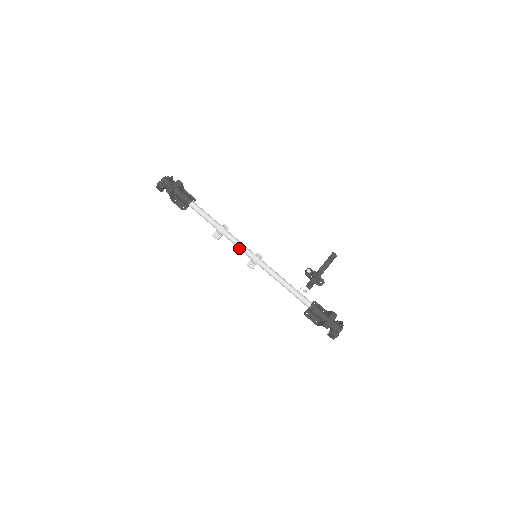
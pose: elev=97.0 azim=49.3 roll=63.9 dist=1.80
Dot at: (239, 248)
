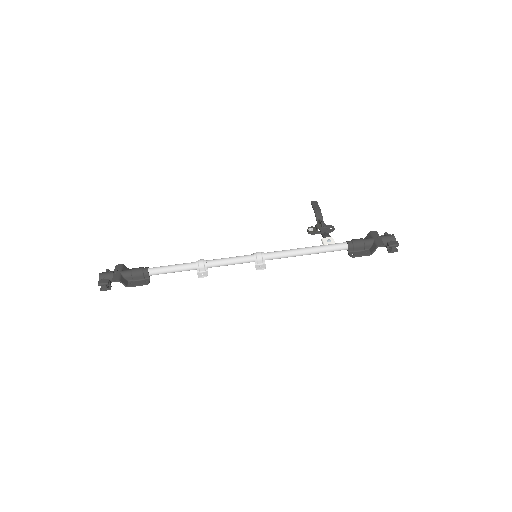
Dot at: (234, 263)
